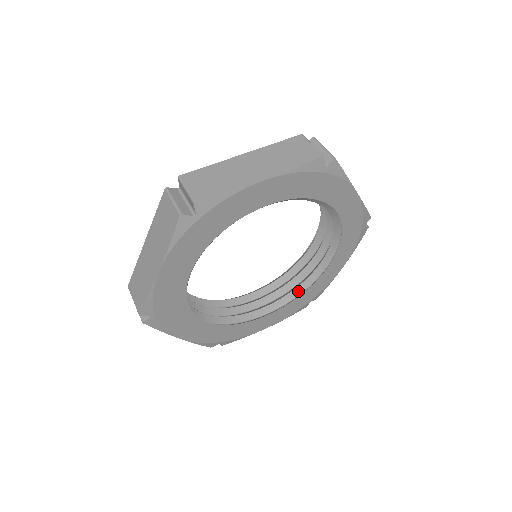
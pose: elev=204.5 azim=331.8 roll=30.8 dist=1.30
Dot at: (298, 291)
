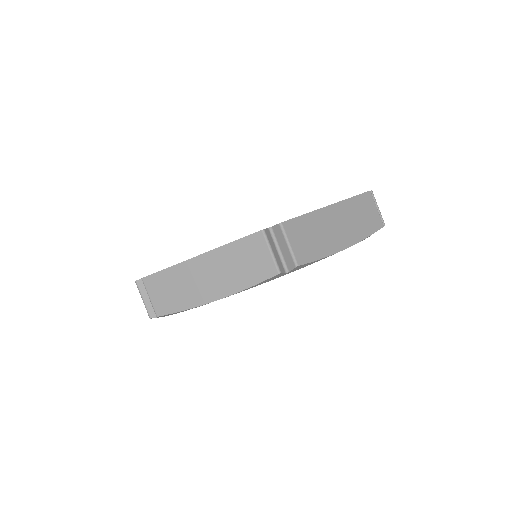
Dot at: occluded
